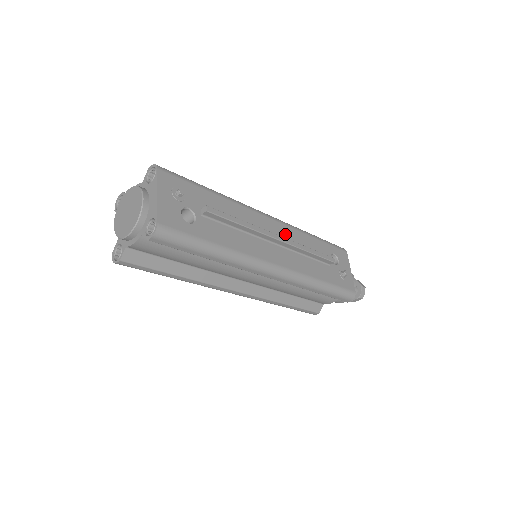
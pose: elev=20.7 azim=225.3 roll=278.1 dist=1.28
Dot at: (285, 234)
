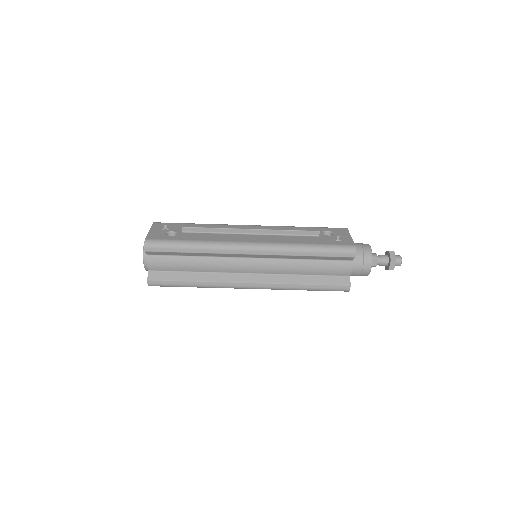
Dot at: occluded
